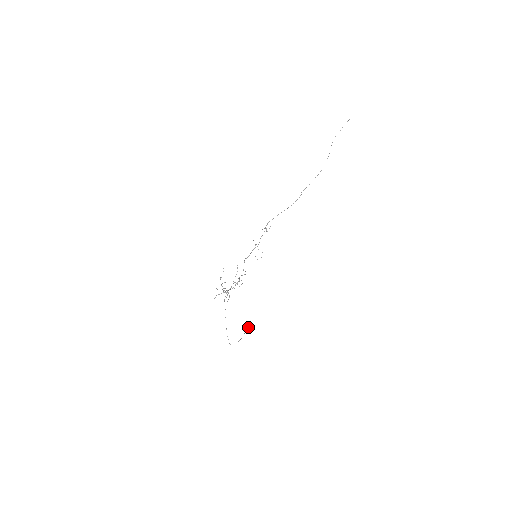
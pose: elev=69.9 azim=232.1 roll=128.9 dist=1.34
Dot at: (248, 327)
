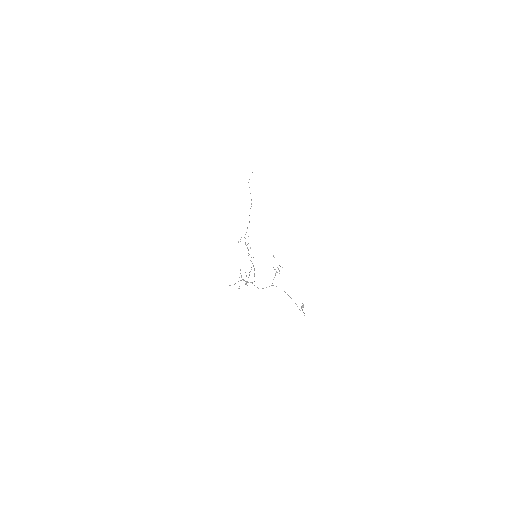
Dot at: (303, 304)
